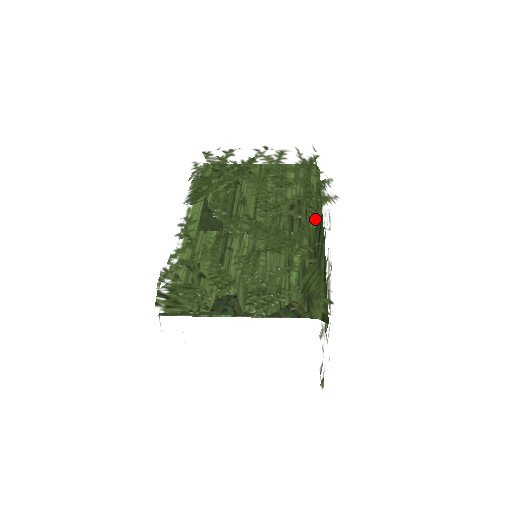
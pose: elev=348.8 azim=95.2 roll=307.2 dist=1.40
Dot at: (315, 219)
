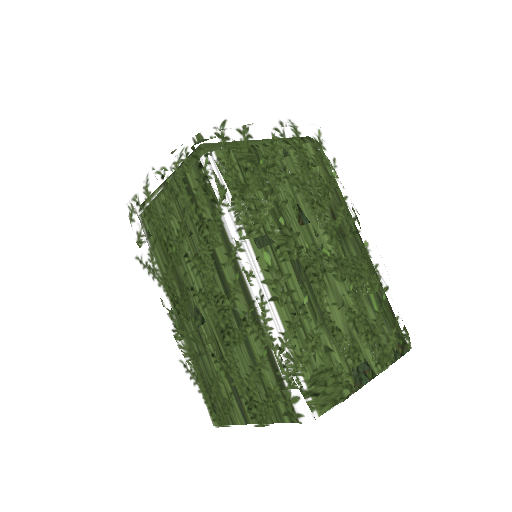
Dot at: (361, 232)
